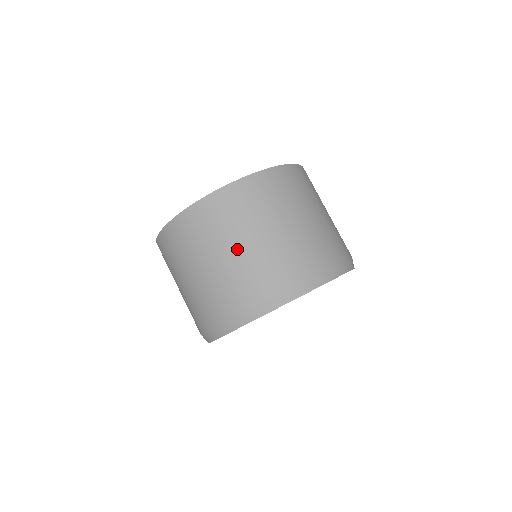
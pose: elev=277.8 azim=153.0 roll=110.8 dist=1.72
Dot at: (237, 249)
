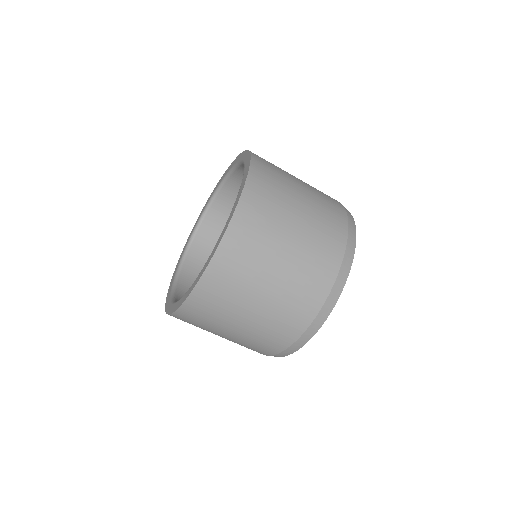
Dot at: (249, 319)
